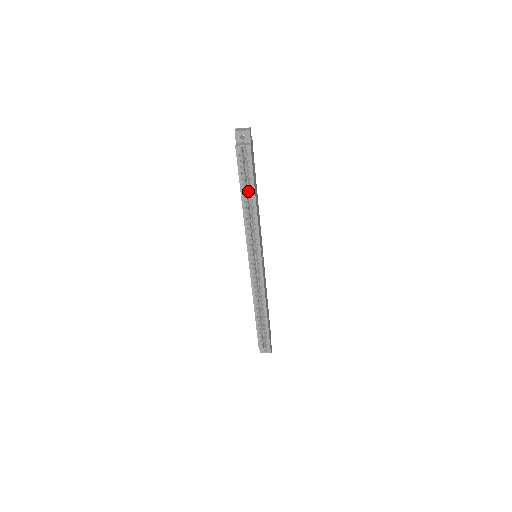
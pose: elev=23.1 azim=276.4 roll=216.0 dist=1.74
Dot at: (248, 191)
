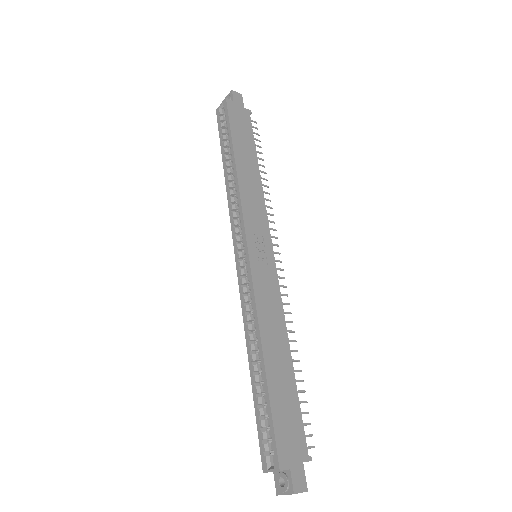
Dot at: occluded
